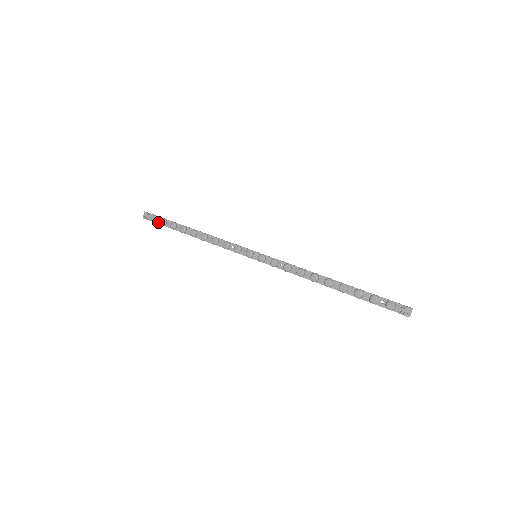
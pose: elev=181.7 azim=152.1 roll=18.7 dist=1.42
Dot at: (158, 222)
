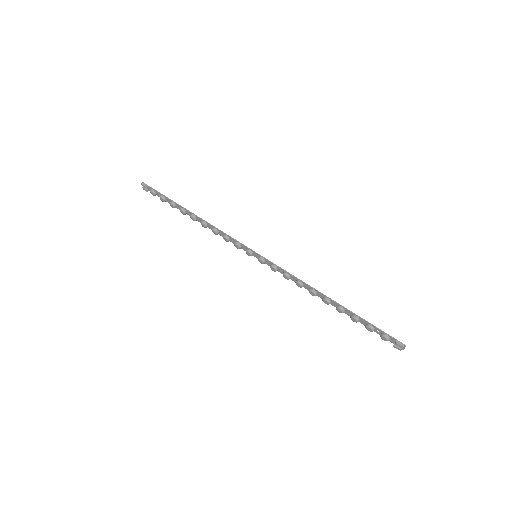
Dot at: (158, 196)
